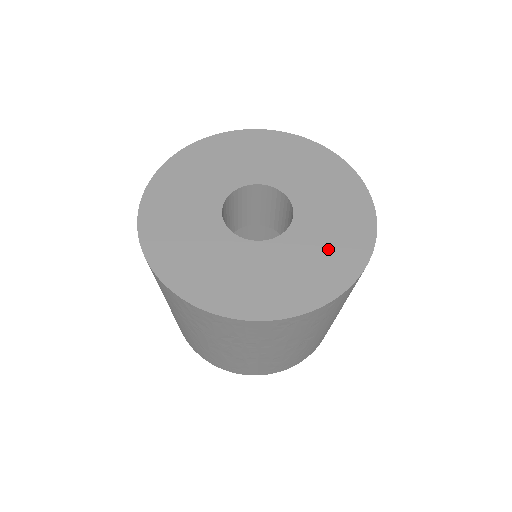
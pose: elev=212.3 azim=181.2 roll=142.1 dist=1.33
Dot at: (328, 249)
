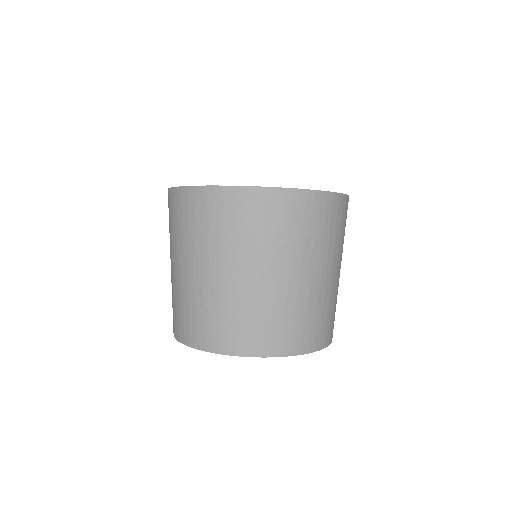
Dot at: occluded
